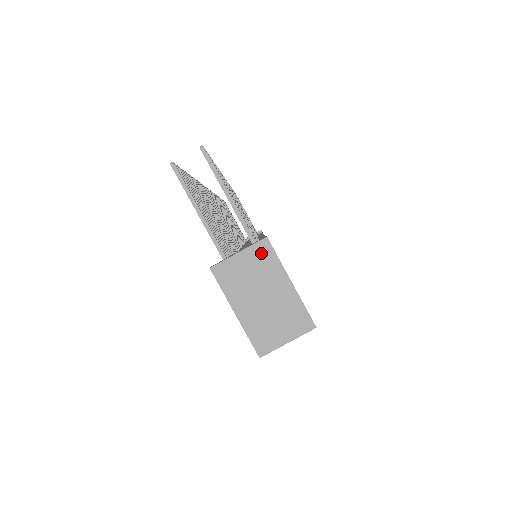
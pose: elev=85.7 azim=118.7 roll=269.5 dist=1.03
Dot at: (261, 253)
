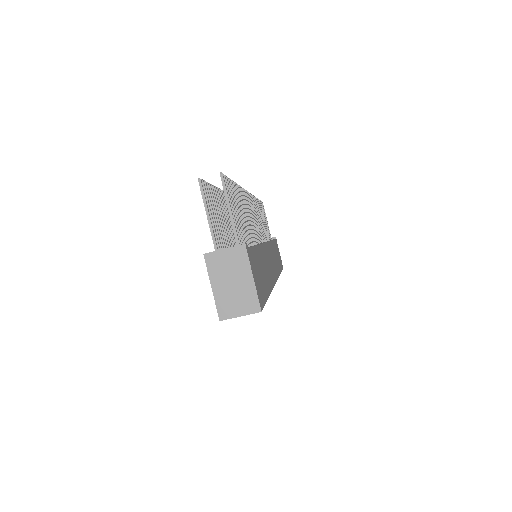
Dot at: (239, 253)
